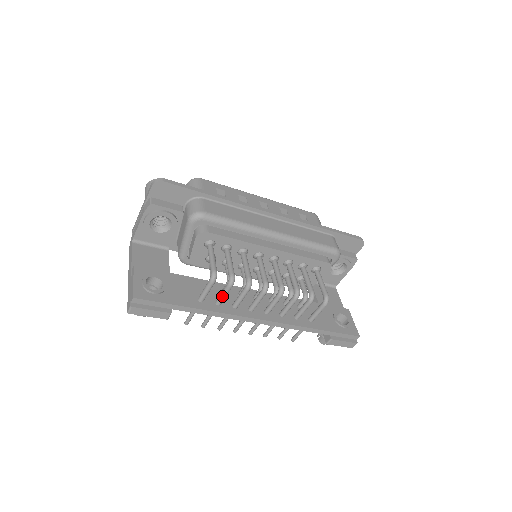
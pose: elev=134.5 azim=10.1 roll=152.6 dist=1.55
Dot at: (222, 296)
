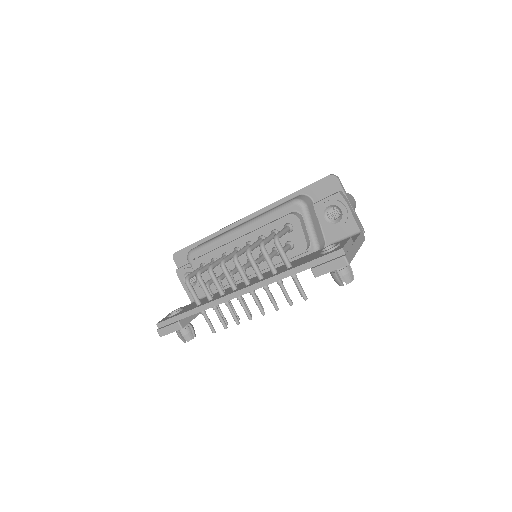
Dot at: occluded
